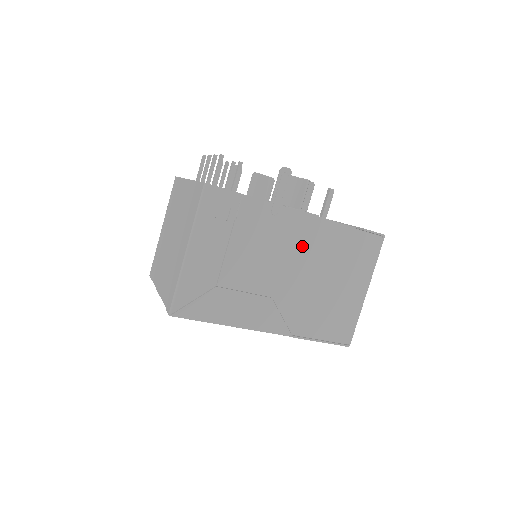
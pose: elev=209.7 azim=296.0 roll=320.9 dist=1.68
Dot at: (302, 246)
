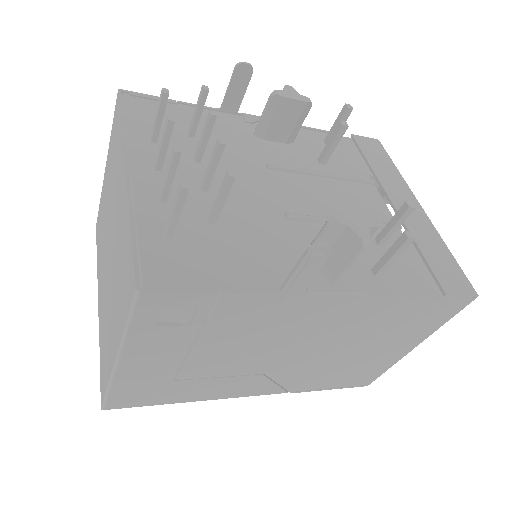
Dot at: (327, 327)
